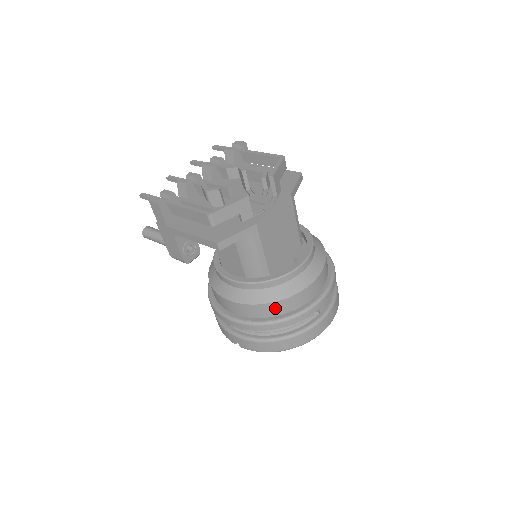
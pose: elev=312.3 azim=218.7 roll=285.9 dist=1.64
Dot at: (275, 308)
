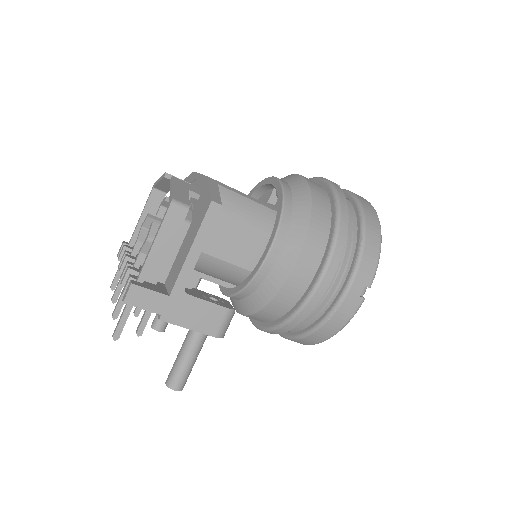
Dot at: (320, 206)
